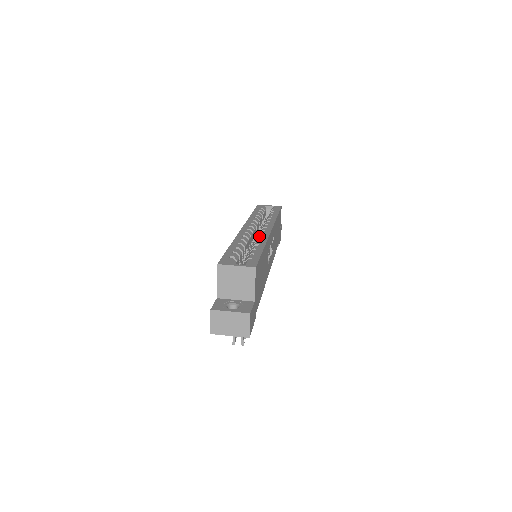
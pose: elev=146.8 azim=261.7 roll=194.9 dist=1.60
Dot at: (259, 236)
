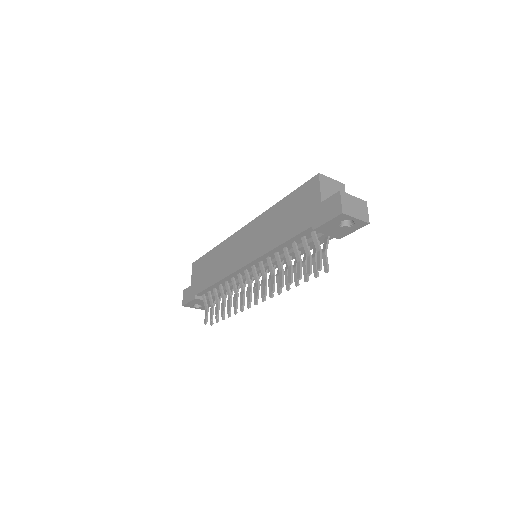
Dot at: occluded
